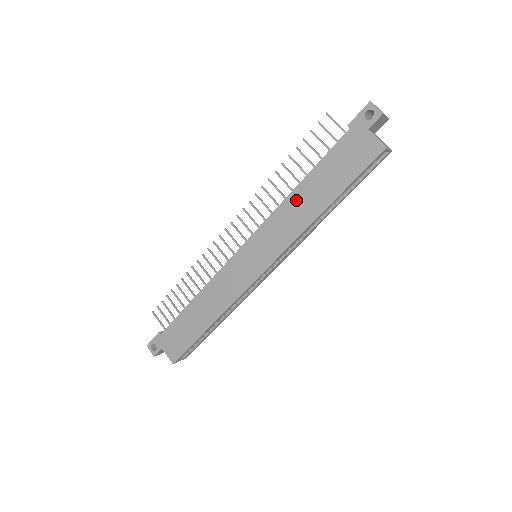
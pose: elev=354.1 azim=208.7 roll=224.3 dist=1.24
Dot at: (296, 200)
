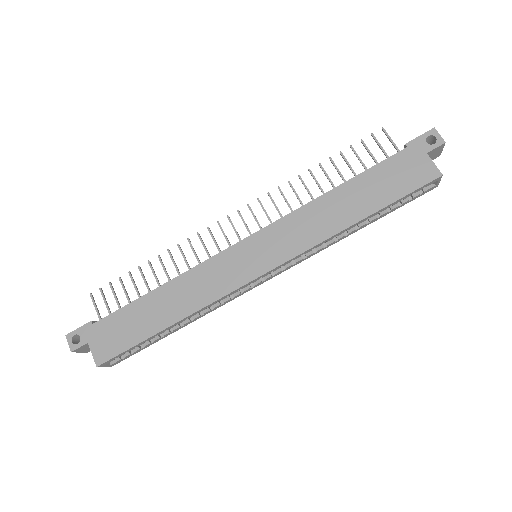
Dot at: (328, 203)
